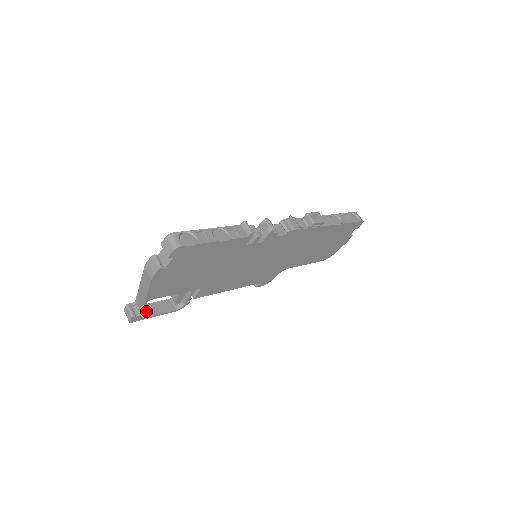
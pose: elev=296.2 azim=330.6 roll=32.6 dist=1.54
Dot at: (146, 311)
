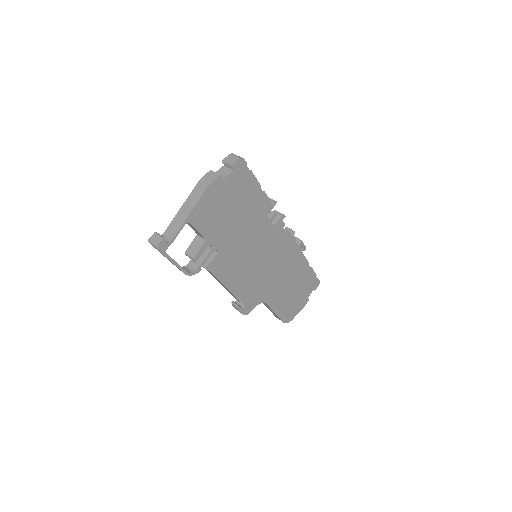
Dot at: occluded
